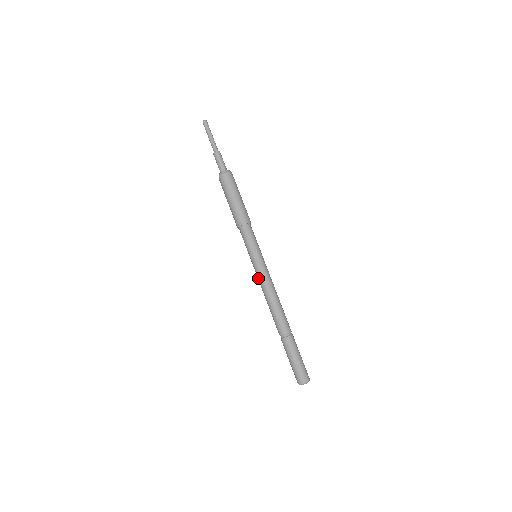
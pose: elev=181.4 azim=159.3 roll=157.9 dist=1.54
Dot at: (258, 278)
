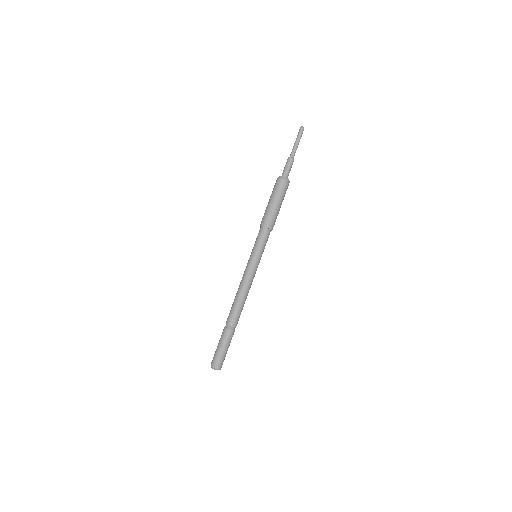
Dot at: (245, 273)
